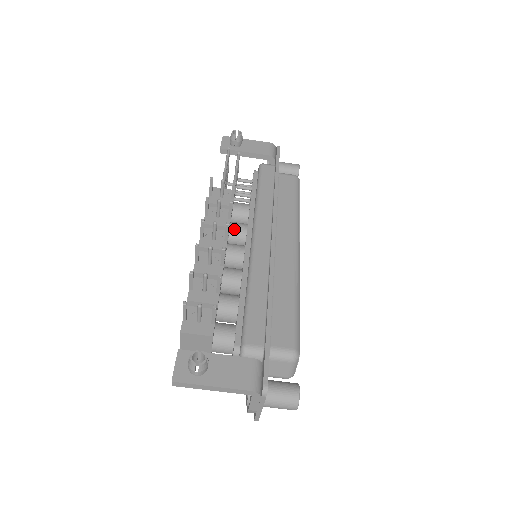
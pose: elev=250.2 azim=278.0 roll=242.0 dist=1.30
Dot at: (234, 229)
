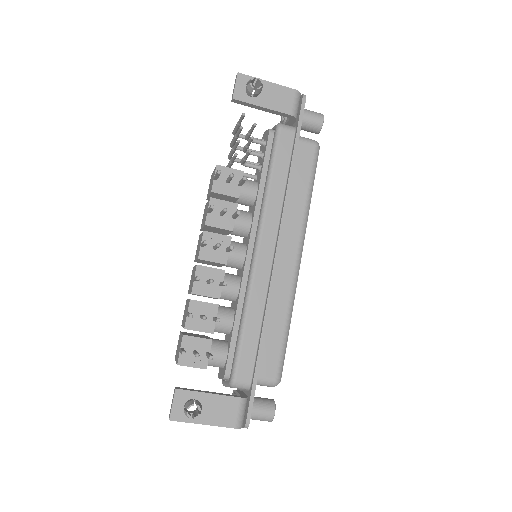
Dot at: (237, 225)
